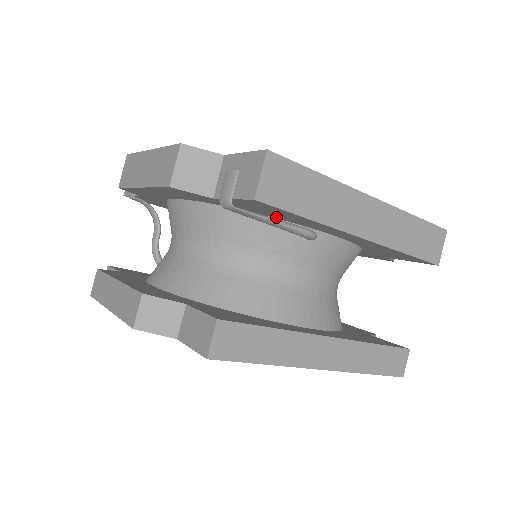
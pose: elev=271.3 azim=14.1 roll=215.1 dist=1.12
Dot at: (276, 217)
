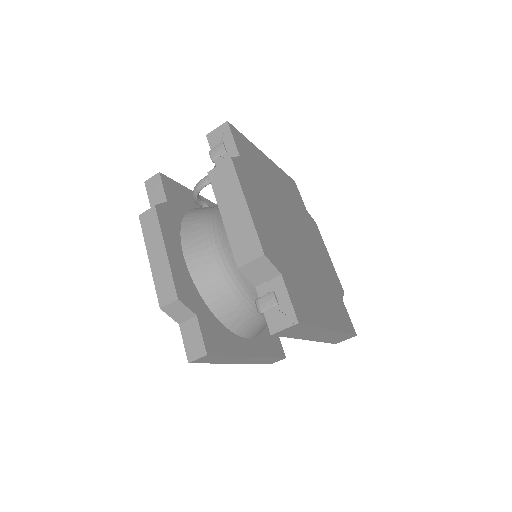
Dot at: occluded
